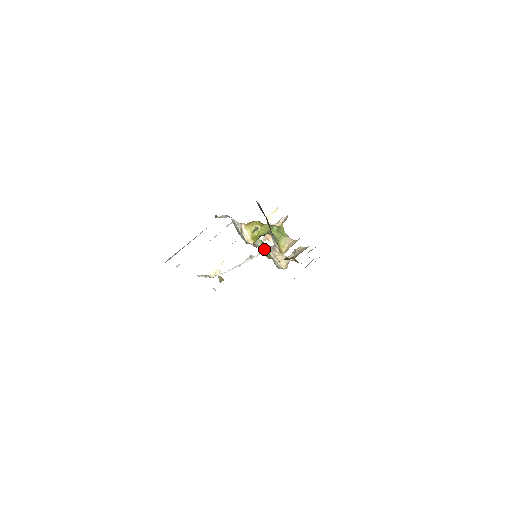
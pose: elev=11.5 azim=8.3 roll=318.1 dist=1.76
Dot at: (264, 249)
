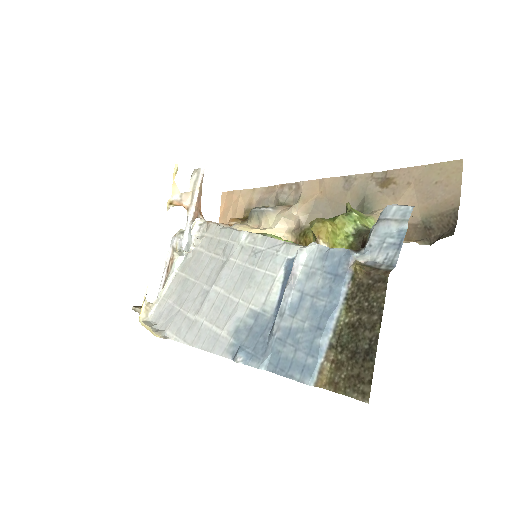
Dot at: occluded
